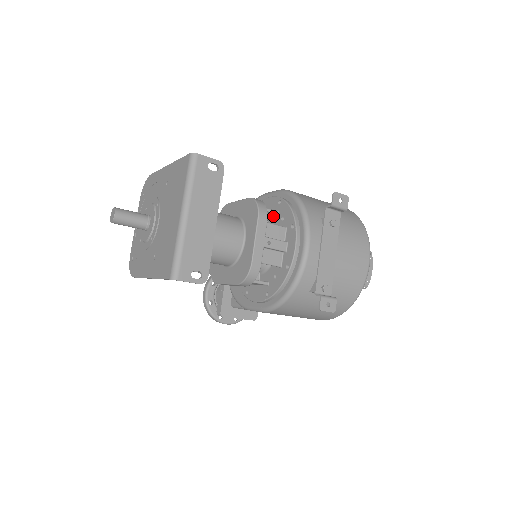
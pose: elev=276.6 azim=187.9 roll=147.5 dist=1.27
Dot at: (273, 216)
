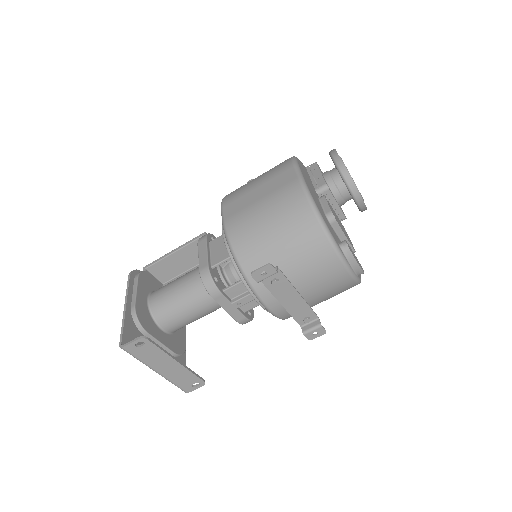
Dot at: occluded
